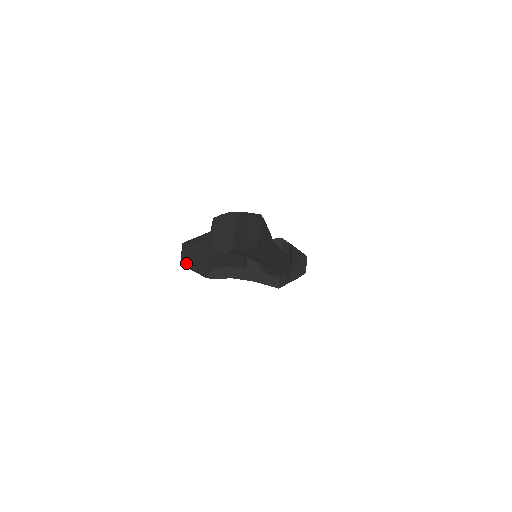
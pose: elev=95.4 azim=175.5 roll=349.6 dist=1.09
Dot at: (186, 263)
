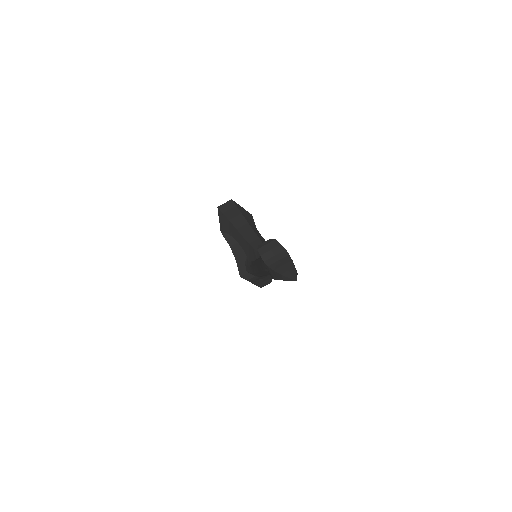
Dot at: (222, 212)
